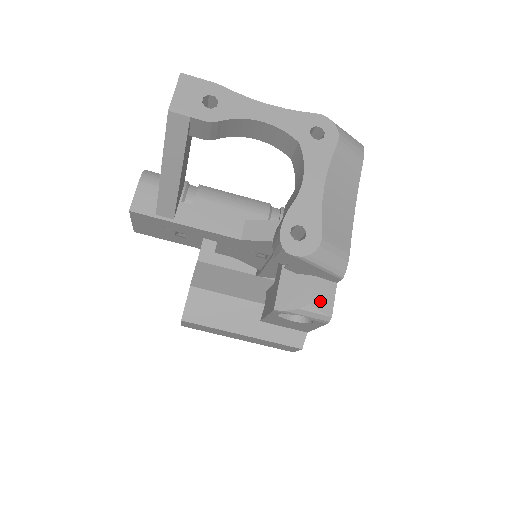
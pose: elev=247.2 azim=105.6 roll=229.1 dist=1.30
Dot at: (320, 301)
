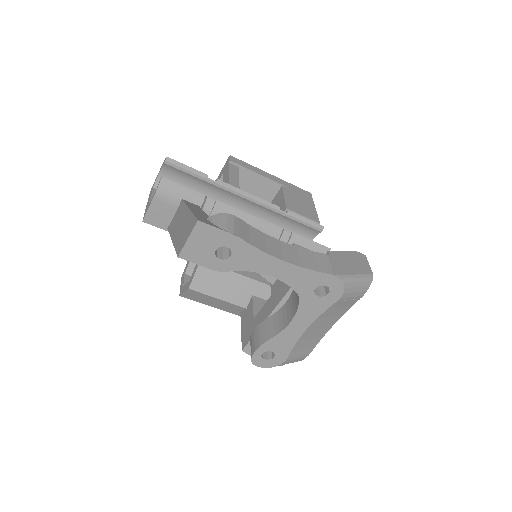
Dot at: occluded
